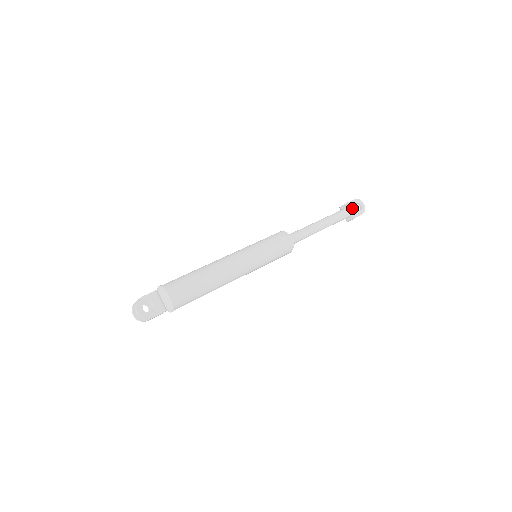
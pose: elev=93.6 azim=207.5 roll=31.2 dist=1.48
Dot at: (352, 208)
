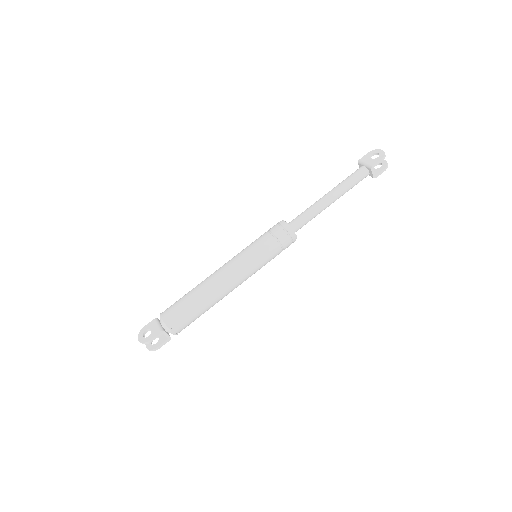
Dot at: (365, 162)
